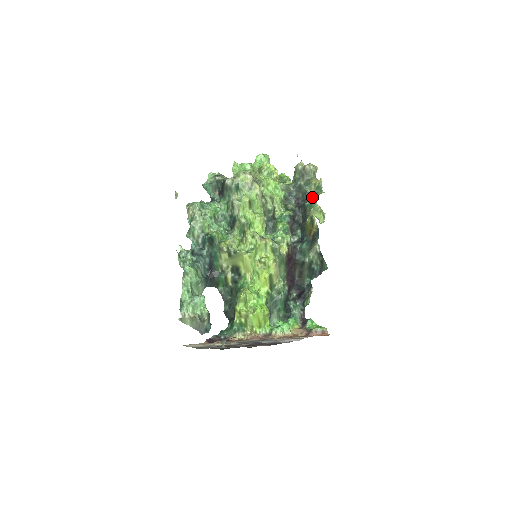
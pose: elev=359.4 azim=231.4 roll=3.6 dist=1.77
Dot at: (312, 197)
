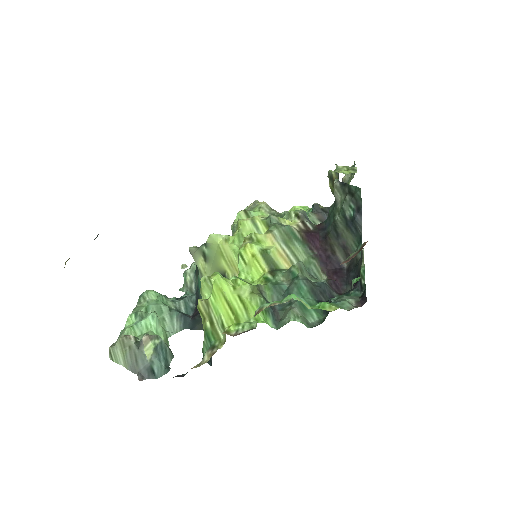
Dot at: occluded
